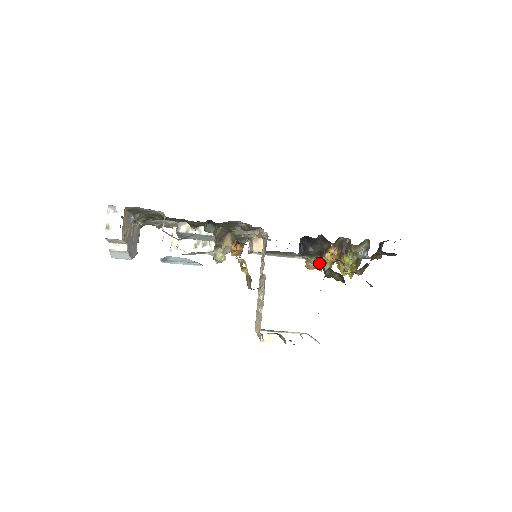
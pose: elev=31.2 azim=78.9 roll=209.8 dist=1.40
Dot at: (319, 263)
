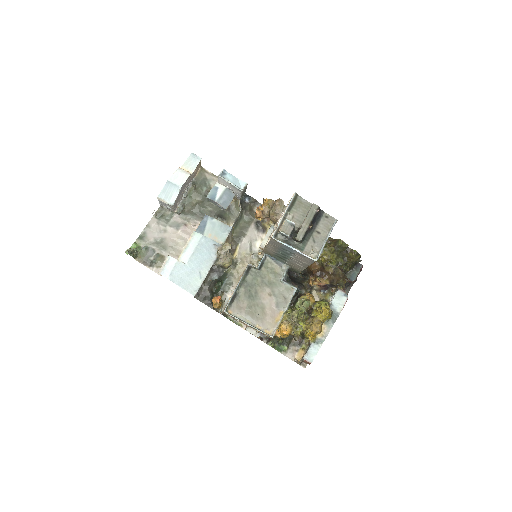
Dot at: (296, 310)
